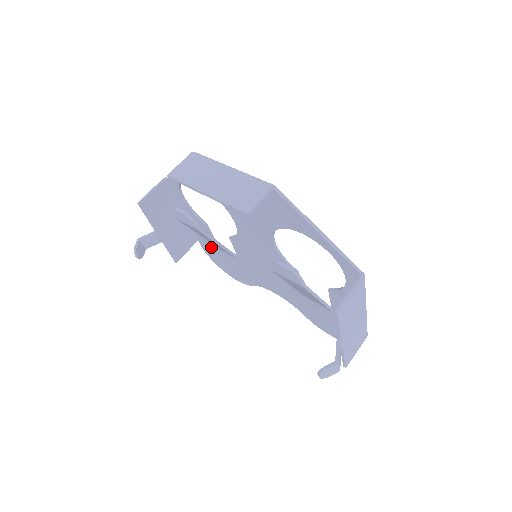
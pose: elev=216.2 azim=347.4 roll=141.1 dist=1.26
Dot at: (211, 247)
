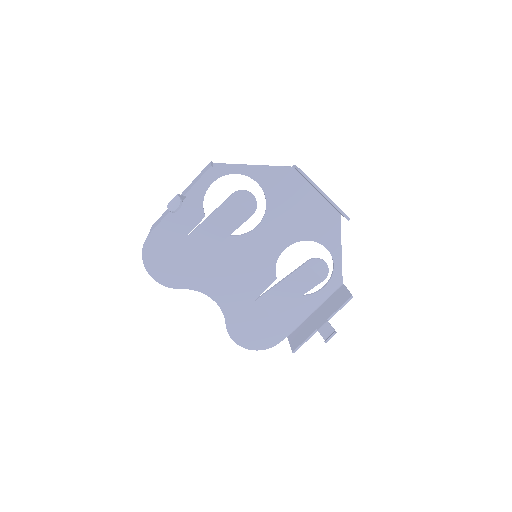
Dot at: (171, 238)
